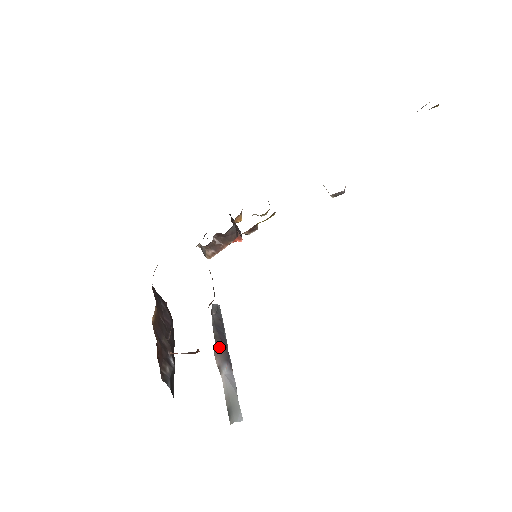
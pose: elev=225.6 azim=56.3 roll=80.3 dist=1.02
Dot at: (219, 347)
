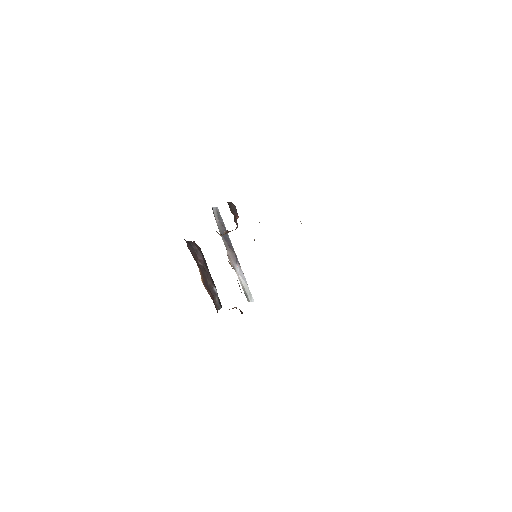
Dot at: (230, 253)
